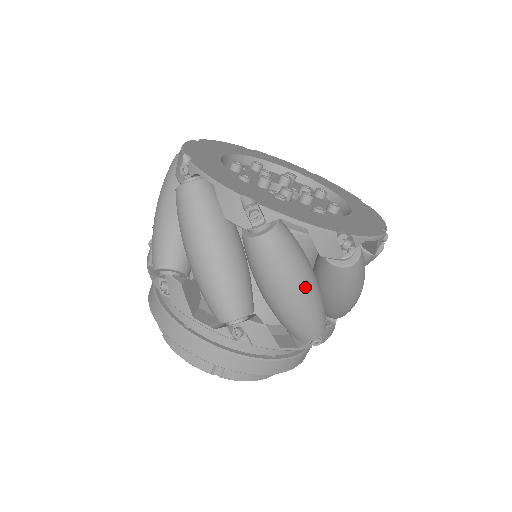
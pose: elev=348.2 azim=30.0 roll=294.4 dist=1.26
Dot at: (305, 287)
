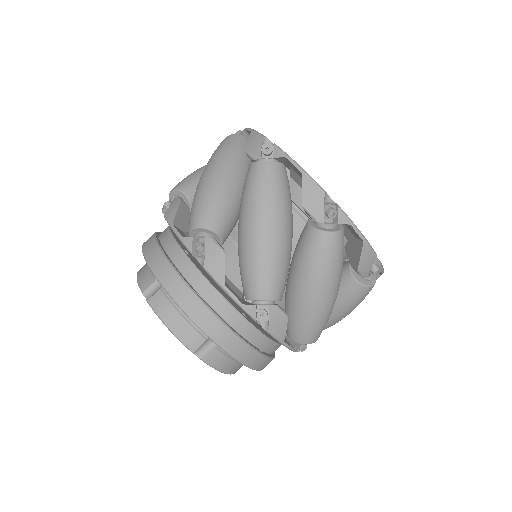
Dot at: (336, 291)
